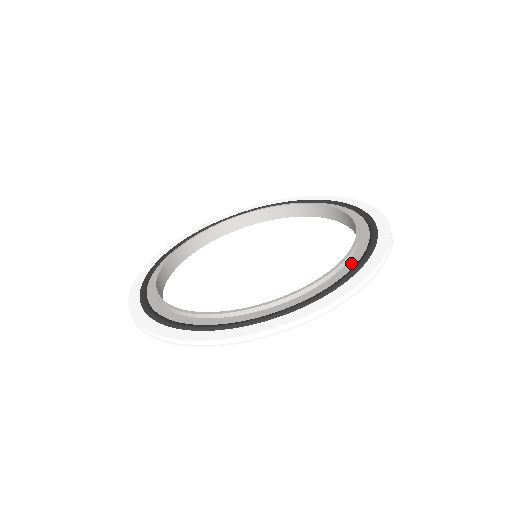
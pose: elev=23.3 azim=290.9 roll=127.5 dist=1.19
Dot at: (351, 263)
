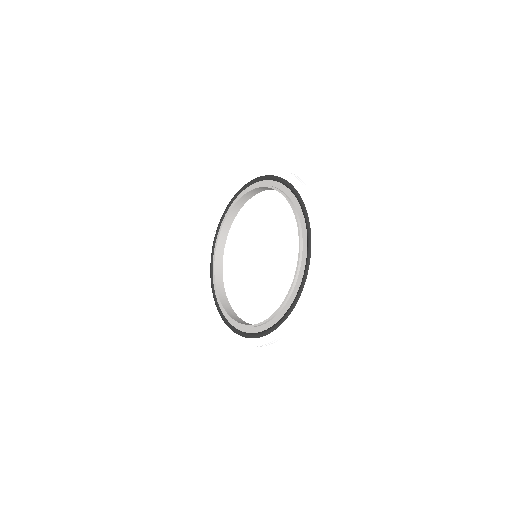
Dot at: (281, 314)
